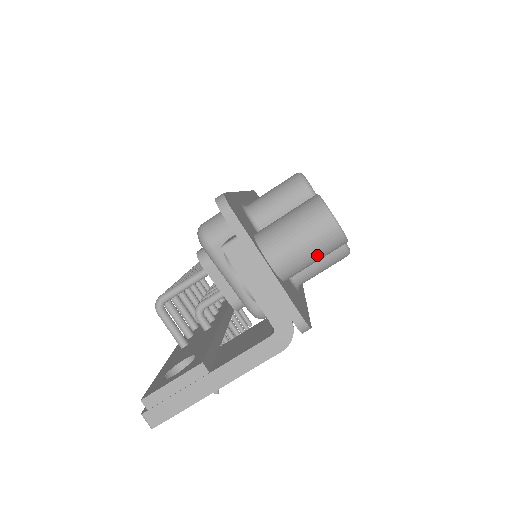
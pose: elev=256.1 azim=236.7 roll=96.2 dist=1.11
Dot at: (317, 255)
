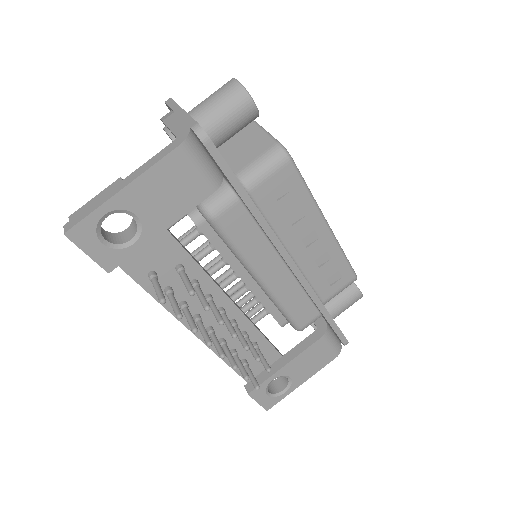
Dot at: (224, 104)
